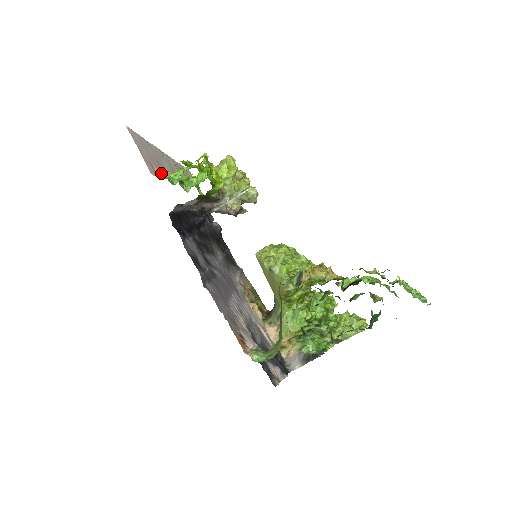
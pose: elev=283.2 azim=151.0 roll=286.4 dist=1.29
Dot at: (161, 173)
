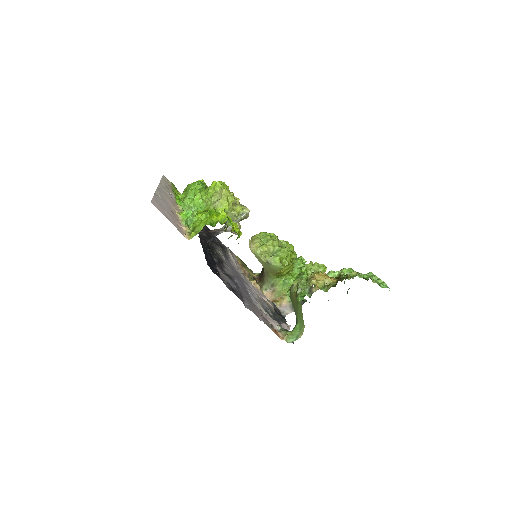
Dot at: (191, 234)
